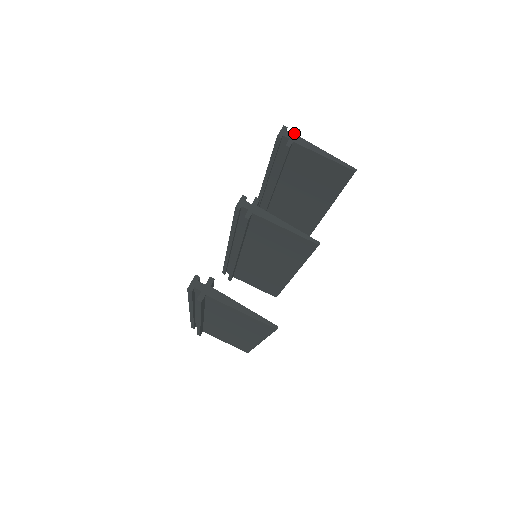
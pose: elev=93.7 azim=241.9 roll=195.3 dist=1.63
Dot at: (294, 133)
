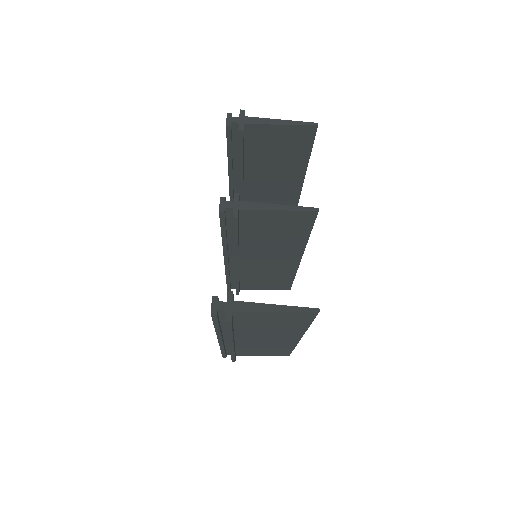
Dot at: (241, 115)
